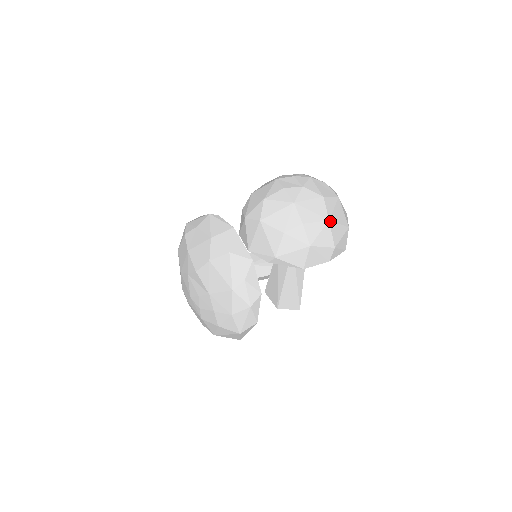
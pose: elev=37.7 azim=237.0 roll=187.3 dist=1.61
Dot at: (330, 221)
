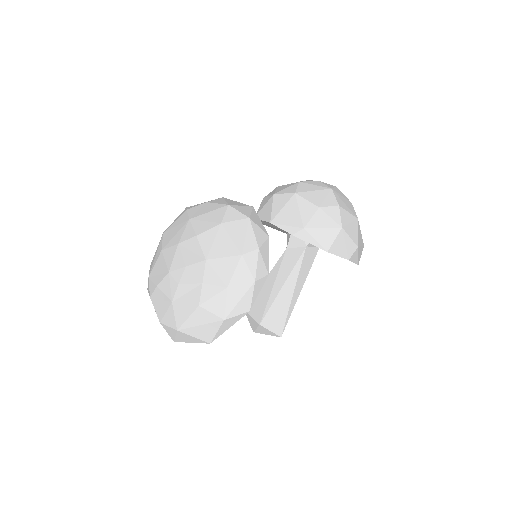
Dot at: (358, 221)
